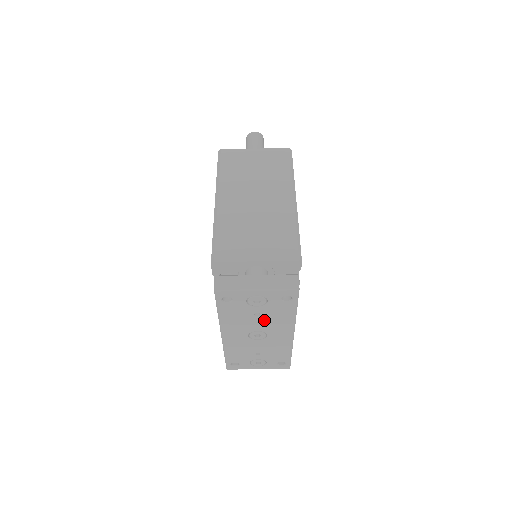
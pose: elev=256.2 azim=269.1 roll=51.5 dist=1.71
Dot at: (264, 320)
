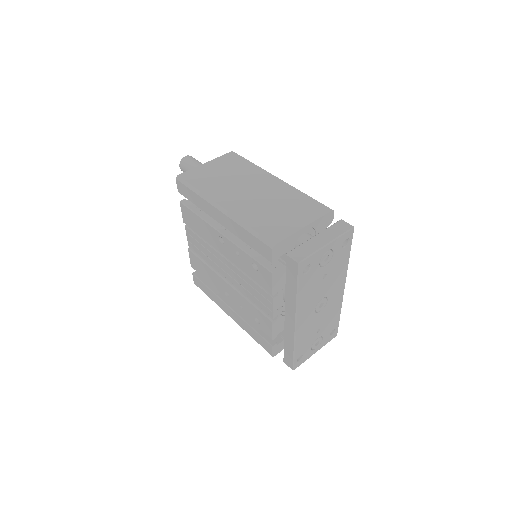
Dot at: (328, 281)
